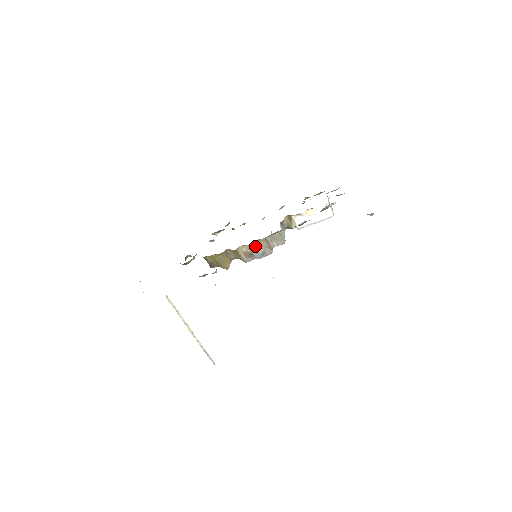
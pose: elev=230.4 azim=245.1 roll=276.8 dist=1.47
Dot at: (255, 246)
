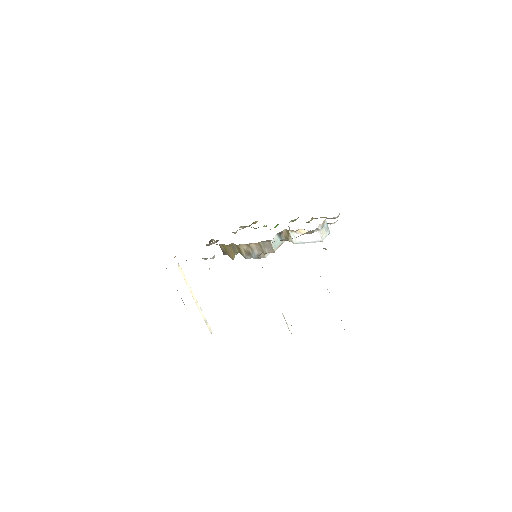
Dot at: (252, 247)
